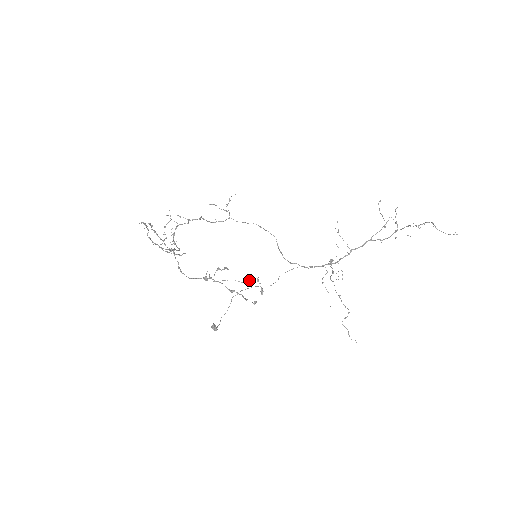
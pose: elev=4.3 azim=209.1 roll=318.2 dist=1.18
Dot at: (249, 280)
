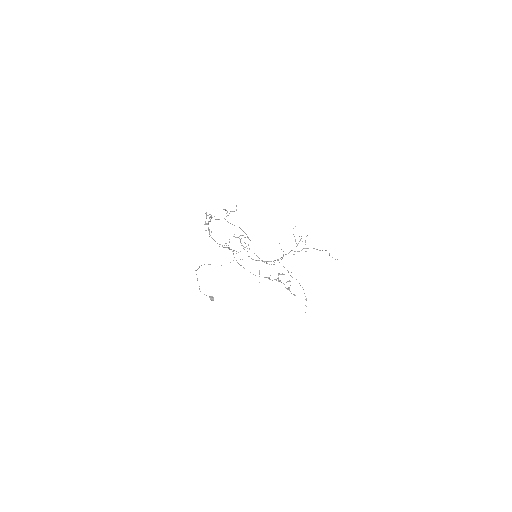
Dot at: (288, 281)
